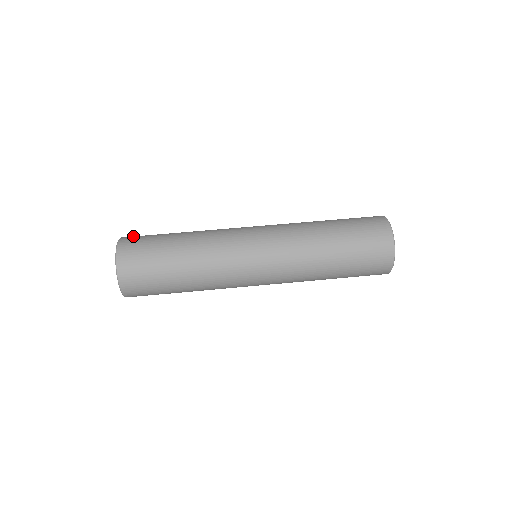
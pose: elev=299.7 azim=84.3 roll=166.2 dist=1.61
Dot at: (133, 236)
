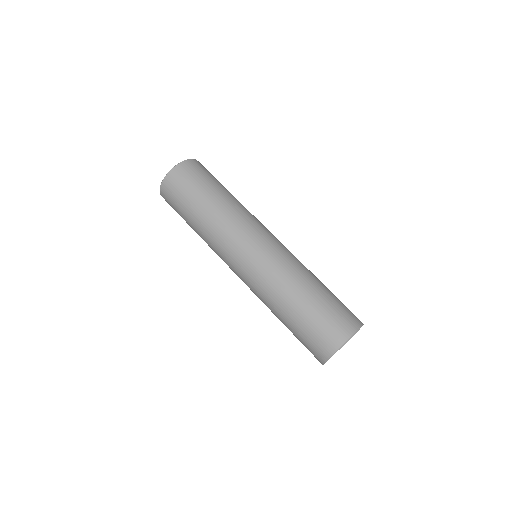
Dot at: (197, 165)
